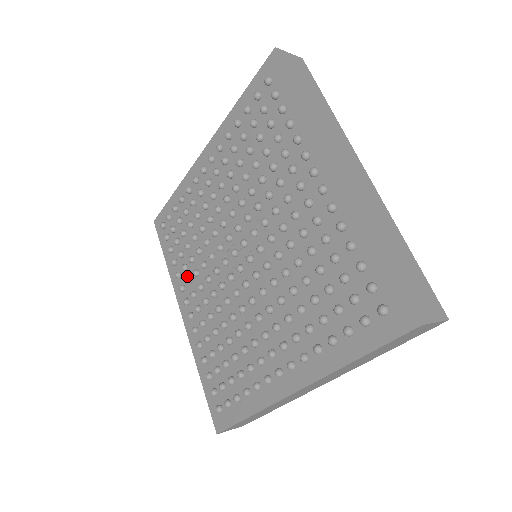
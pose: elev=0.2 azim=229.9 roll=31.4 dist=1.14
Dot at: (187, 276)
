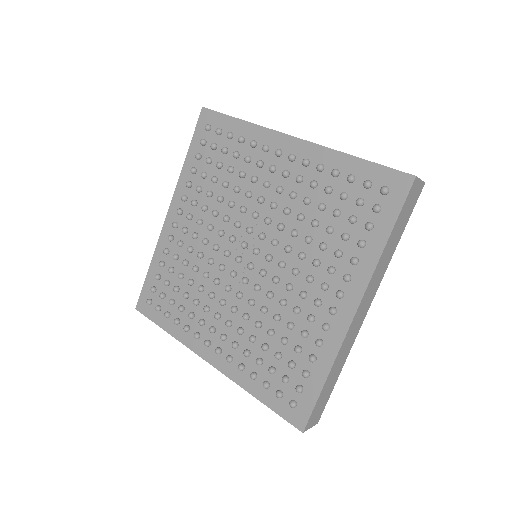
Dot at: (197, 322)
